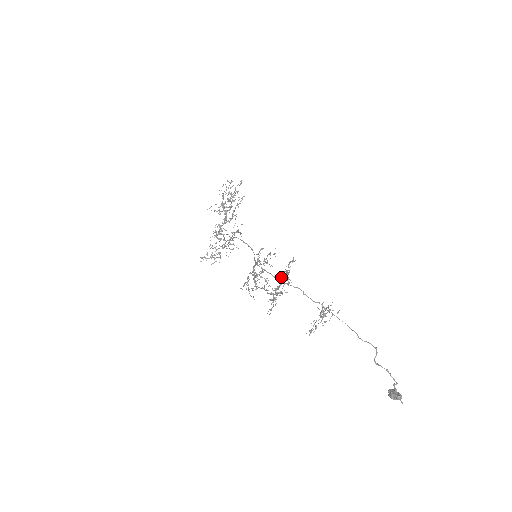
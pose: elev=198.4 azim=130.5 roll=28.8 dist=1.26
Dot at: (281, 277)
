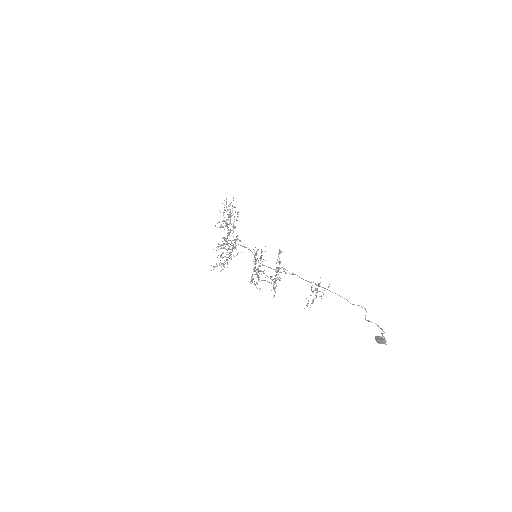
Dot at: occluded
